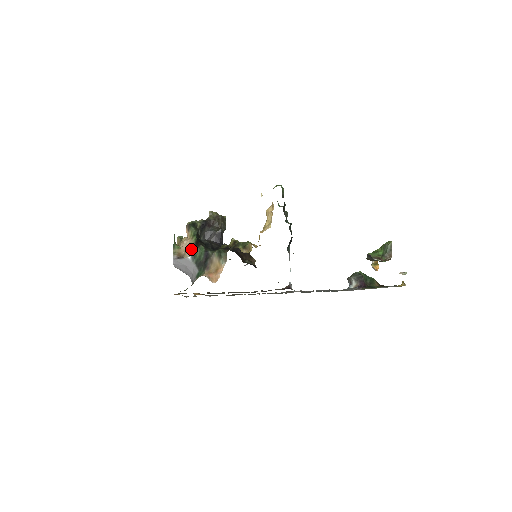
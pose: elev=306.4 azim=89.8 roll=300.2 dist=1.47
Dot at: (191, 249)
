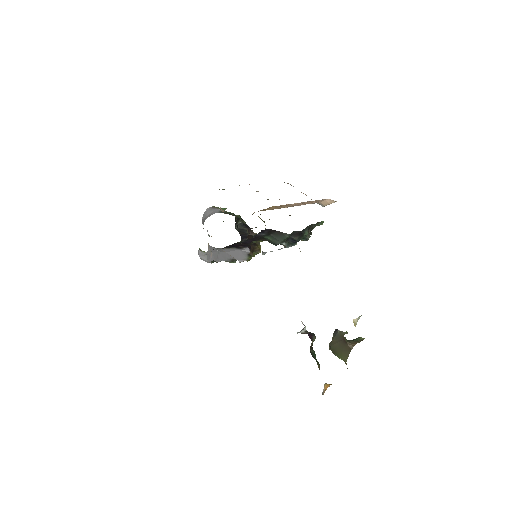
Dot at: occluded
